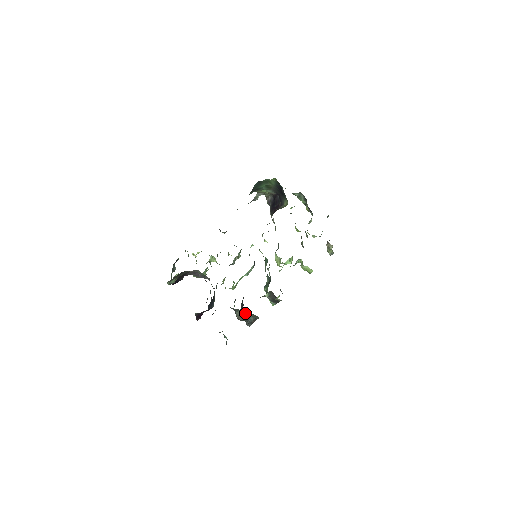
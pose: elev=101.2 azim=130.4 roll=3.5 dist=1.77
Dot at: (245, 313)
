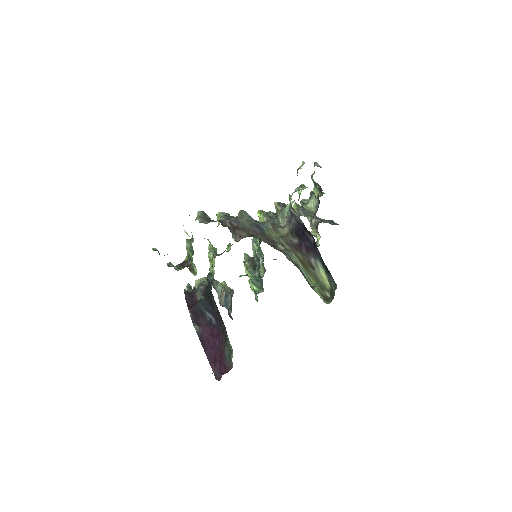
Dot at: (225, 293)
